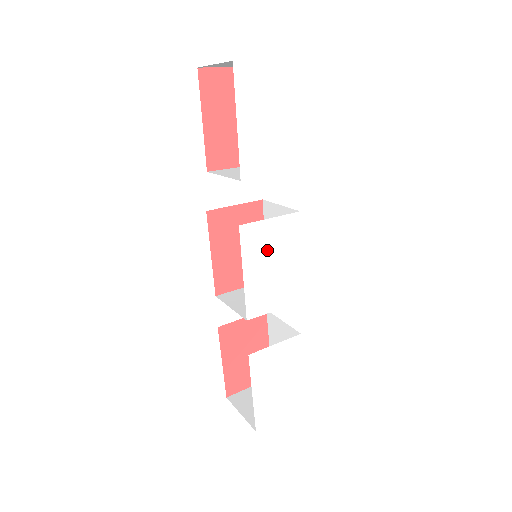
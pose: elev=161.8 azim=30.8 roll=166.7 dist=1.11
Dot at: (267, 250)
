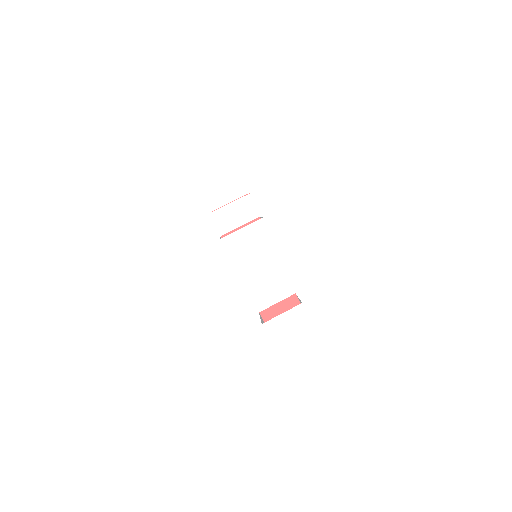
Dot at: (247, 250)
